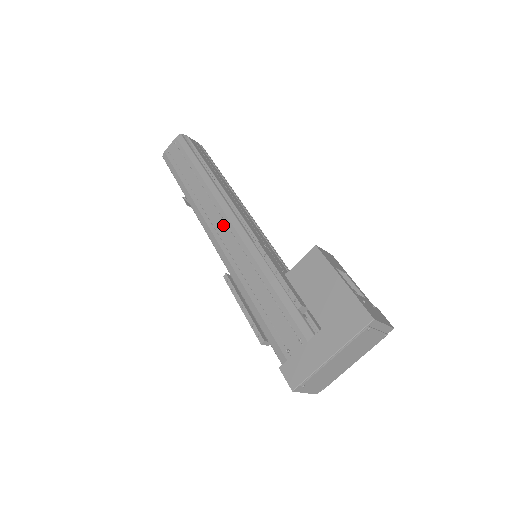
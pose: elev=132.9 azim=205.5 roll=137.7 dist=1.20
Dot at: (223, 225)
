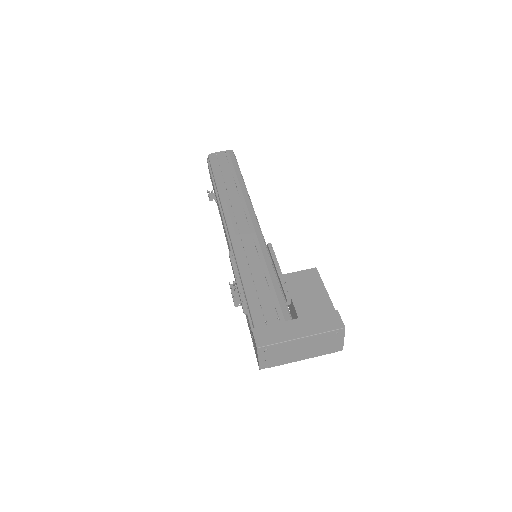
Dot at: (244, 221)
